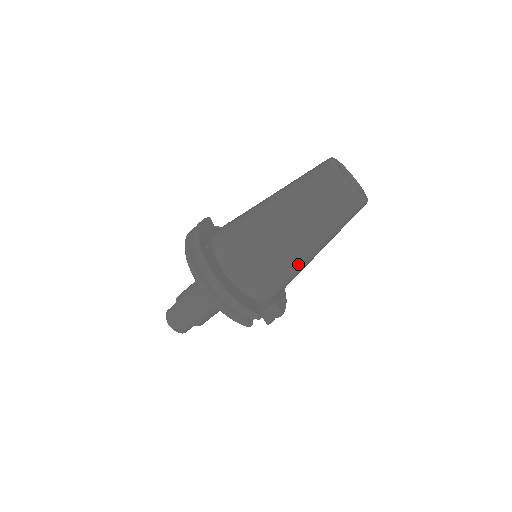
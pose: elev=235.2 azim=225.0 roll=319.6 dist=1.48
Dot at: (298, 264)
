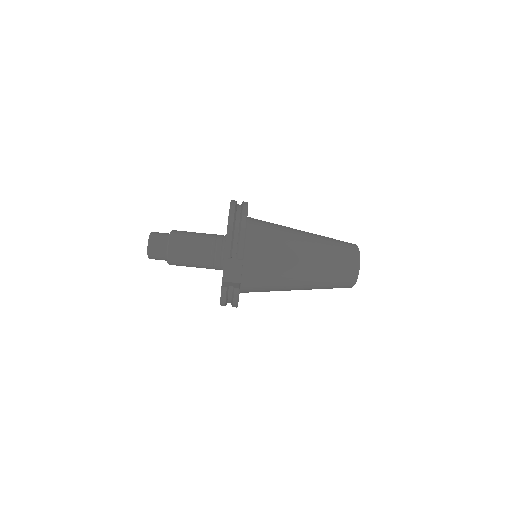
Dot at: (290, 264)
